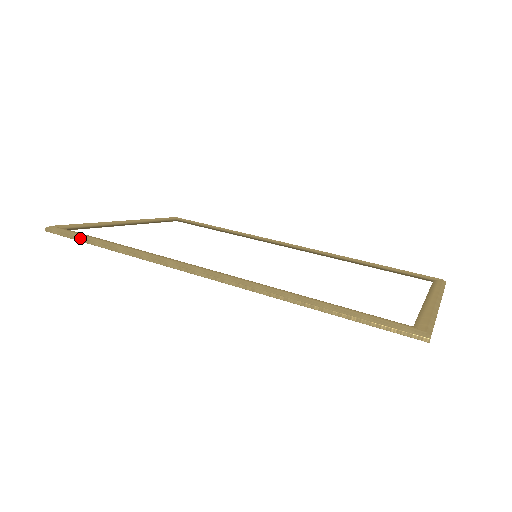
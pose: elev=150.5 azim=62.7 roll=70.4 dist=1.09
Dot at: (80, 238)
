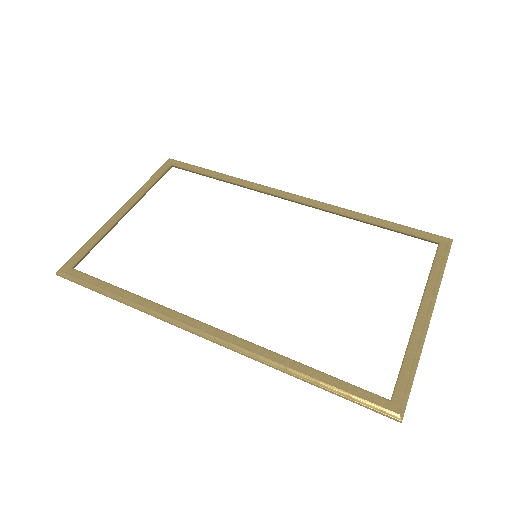
Dot at: (91, 288)
